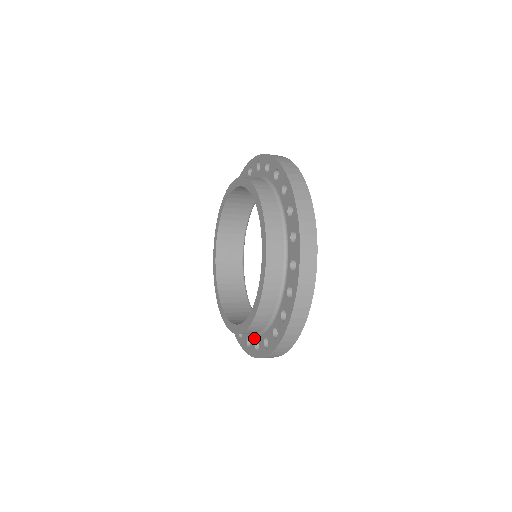
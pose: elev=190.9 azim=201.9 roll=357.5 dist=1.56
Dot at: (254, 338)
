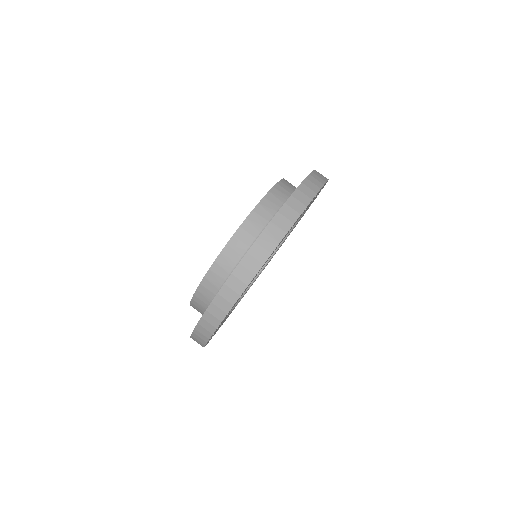
Dot at: occluded
